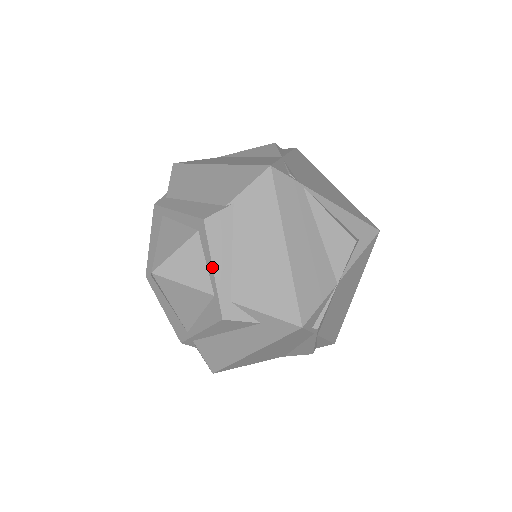
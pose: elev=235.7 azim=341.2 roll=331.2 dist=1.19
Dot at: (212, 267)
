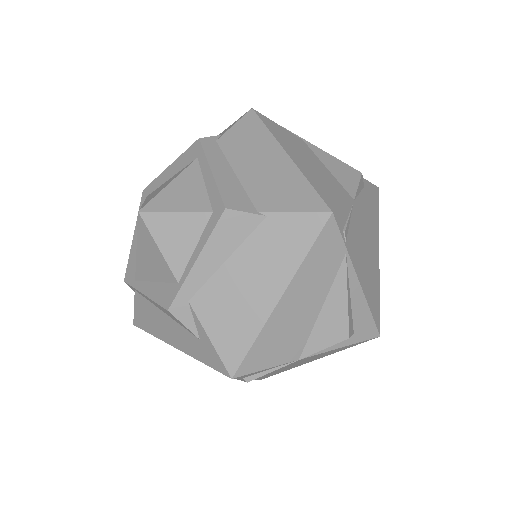
Dot at: (197, 258)
